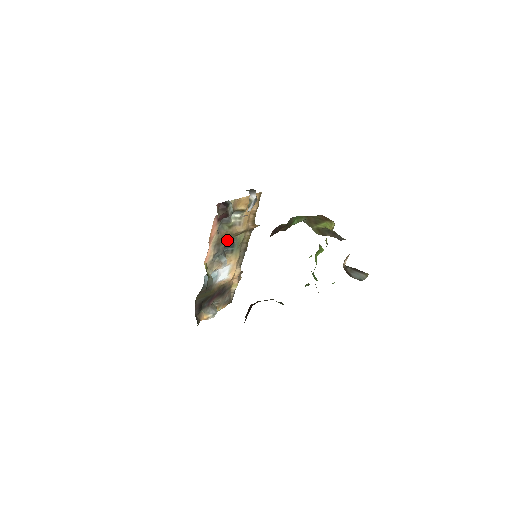
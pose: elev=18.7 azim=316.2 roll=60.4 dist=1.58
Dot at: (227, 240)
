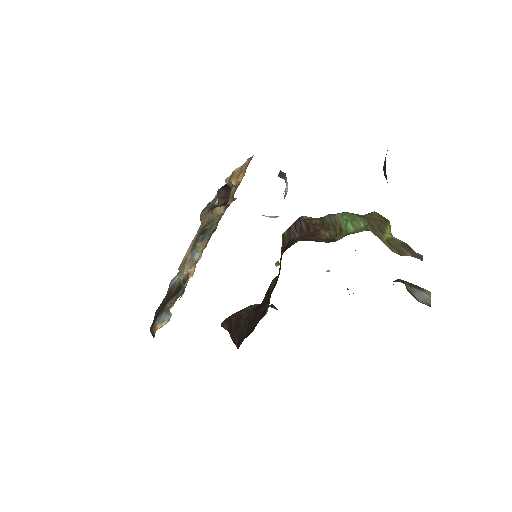
Dot at: occluded
